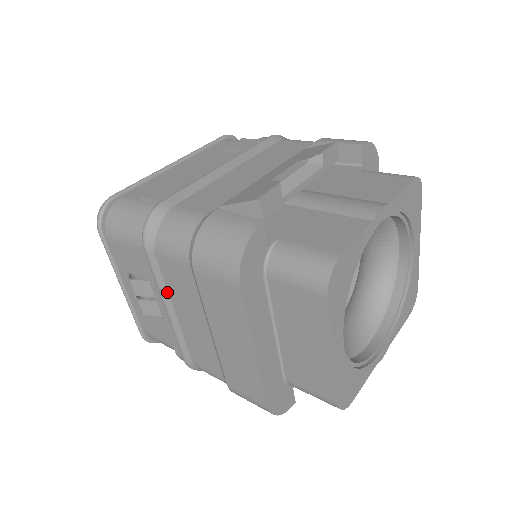
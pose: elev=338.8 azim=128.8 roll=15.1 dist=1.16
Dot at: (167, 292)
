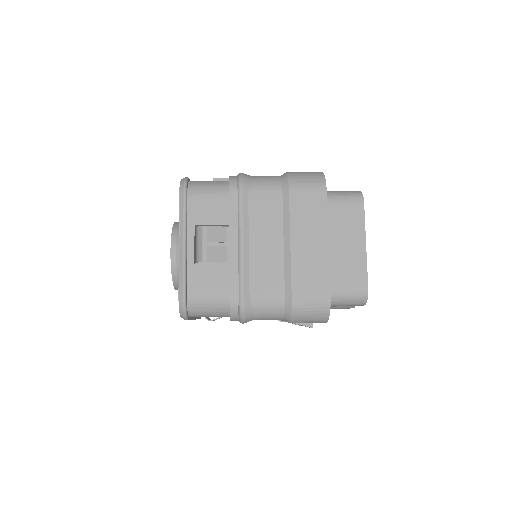
Dot at: (248, 225)
